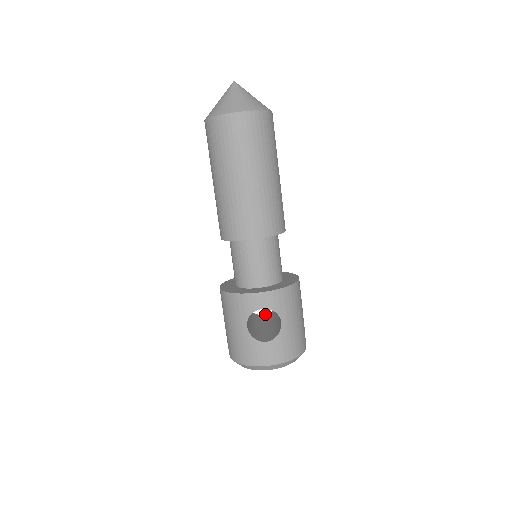
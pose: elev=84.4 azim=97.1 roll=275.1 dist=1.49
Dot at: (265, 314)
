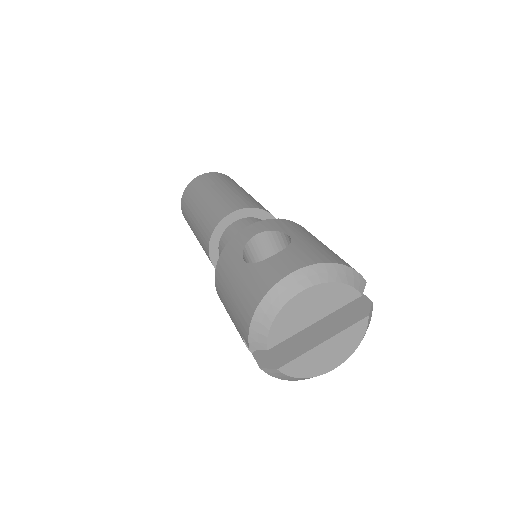
Dot at: occluded
